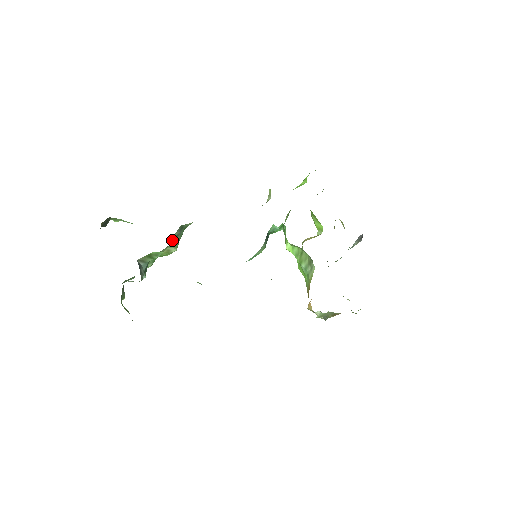
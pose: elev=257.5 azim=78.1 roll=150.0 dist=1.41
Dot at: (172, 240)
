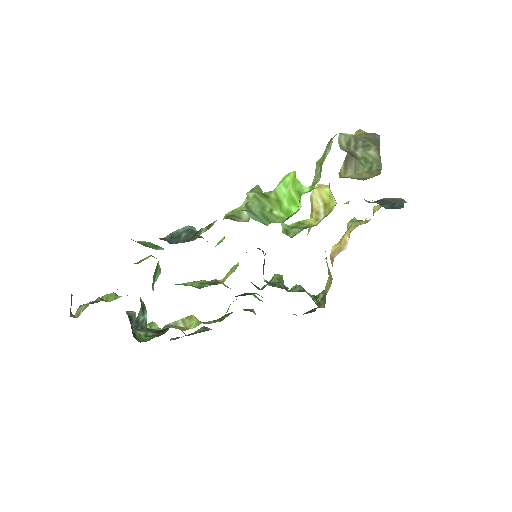
Dot at: (152, 284)
